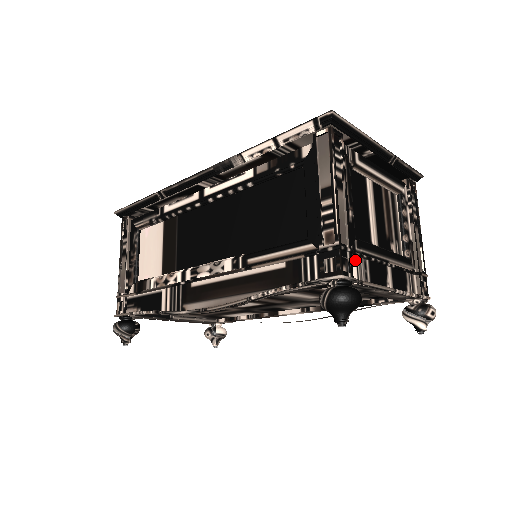
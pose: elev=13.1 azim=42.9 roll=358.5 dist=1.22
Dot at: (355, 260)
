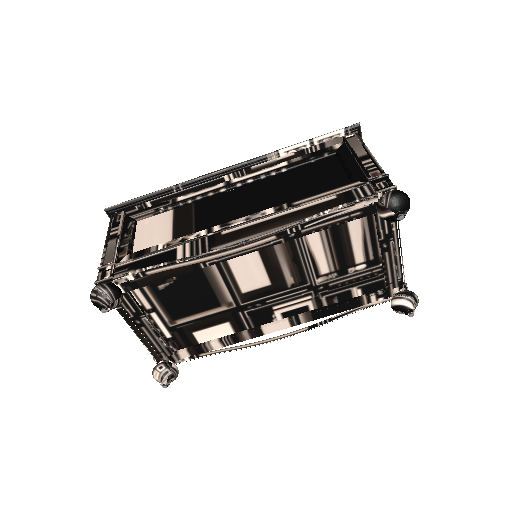
Dot at: occluded
